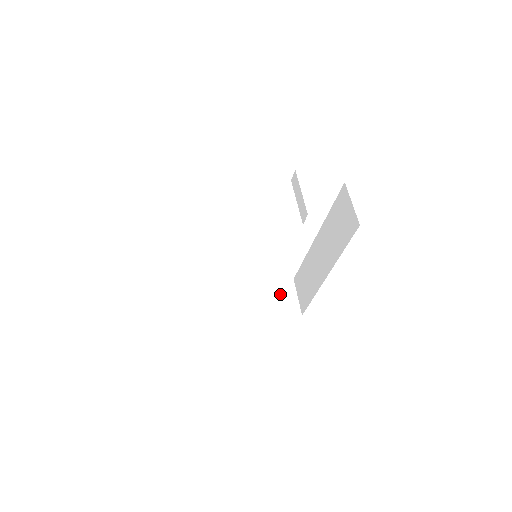
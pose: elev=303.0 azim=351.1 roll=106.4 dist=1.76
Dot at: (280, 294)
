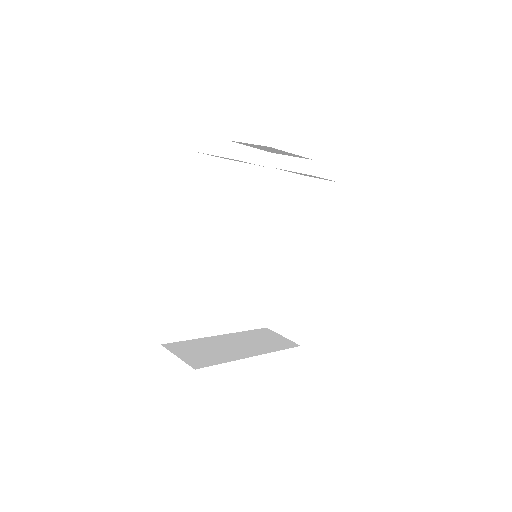
Dot at: (267, 337)
